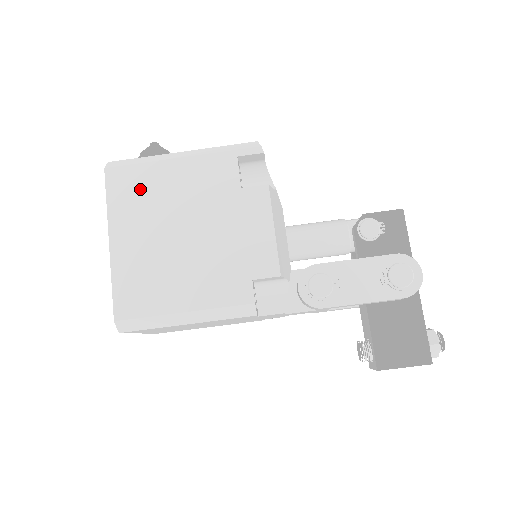
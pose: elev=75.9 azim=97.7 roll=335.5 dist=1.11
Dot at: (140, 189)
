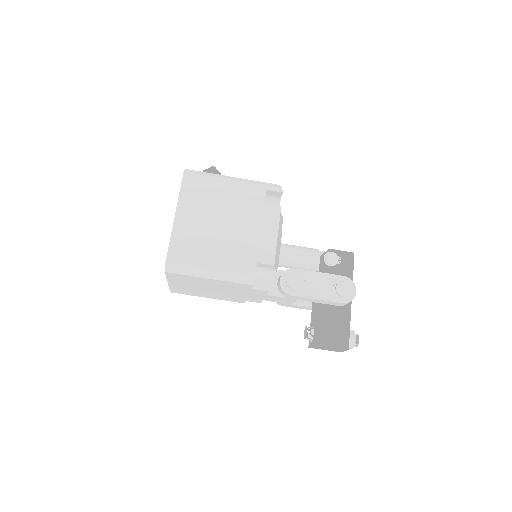
Dot at: (203, 190)
